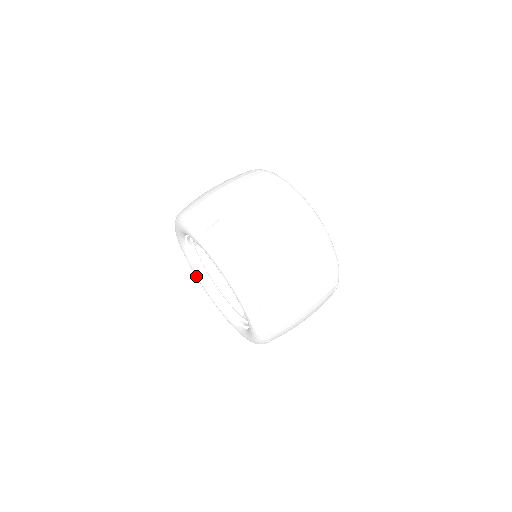
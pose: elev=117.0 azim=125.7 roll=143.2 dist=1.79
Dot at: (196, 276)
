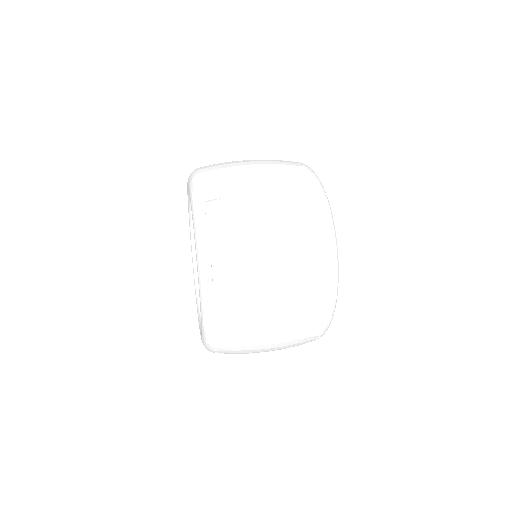
Dot at: occluded
